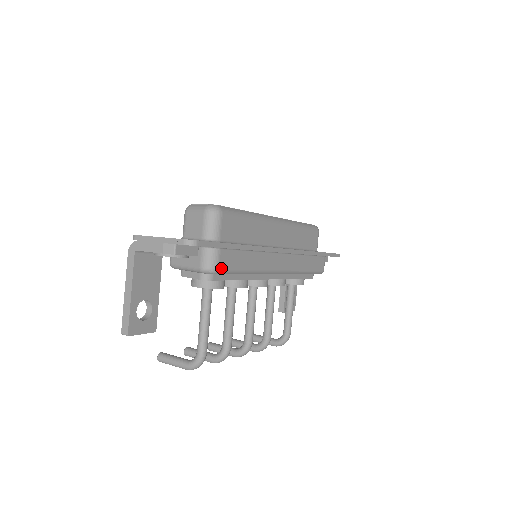
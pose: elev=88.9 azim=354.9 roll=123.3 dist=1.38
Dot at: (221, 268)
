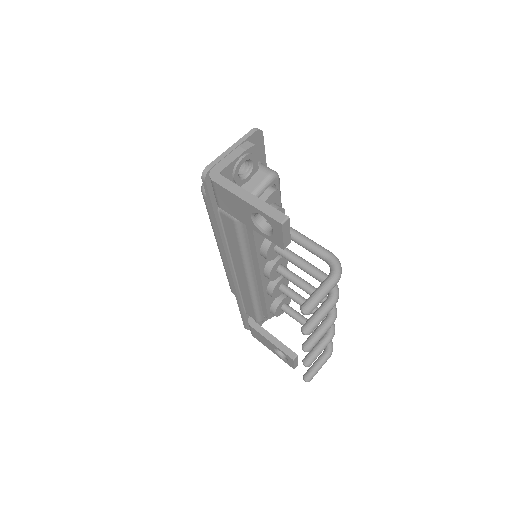
Dot at: occluded
